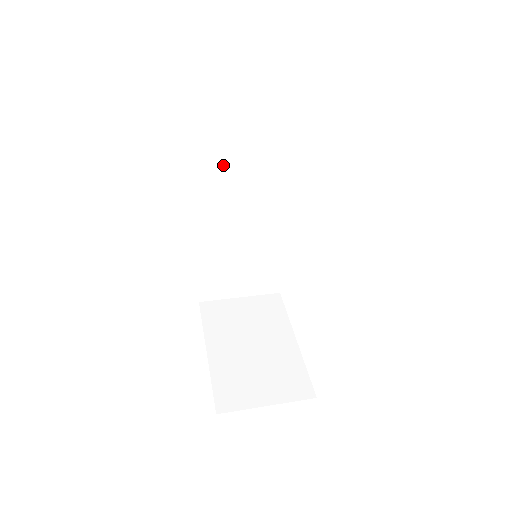
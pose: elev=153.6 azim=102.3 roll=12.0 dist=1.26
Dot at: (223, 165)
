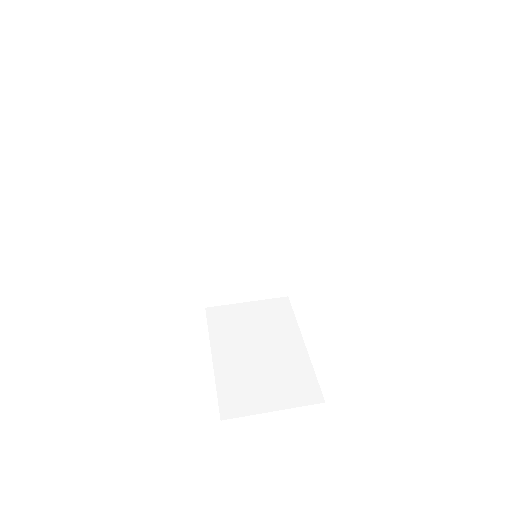
Dot at: (220, 165)
